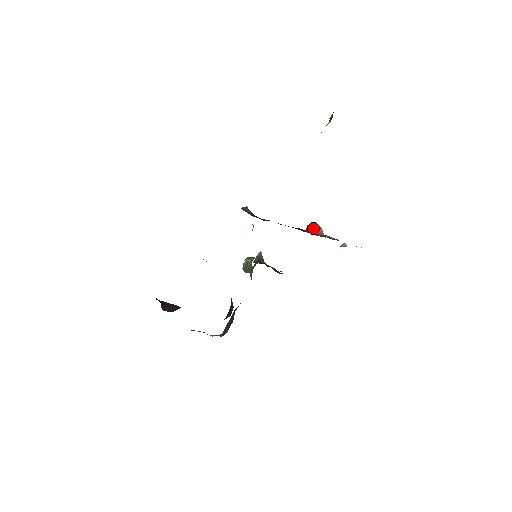
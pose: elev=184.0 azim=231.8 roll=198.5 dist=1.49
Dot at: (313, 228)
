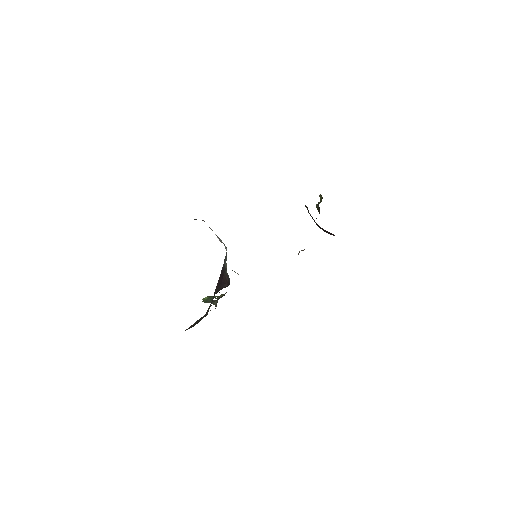
Dot at: occluded
